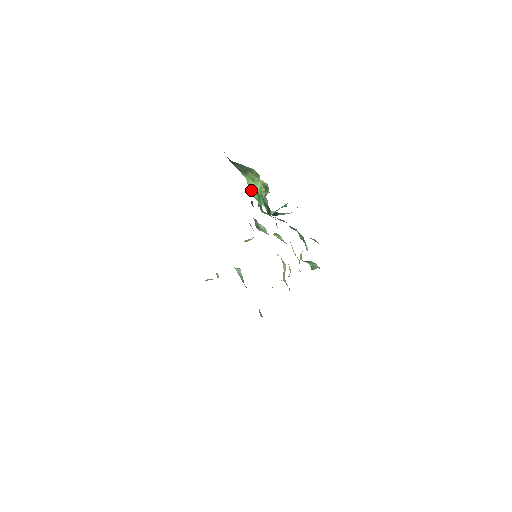
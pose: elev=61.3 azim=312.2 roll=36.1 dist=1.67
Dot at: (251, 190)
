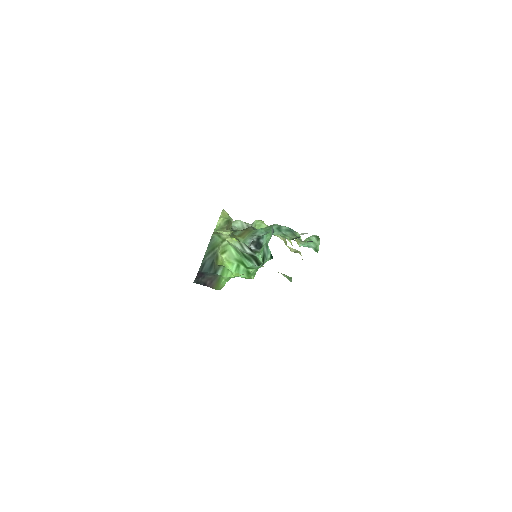
Dot at: (234, 269)
